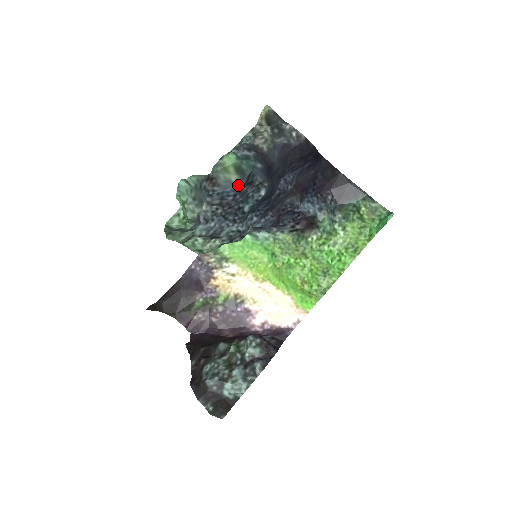
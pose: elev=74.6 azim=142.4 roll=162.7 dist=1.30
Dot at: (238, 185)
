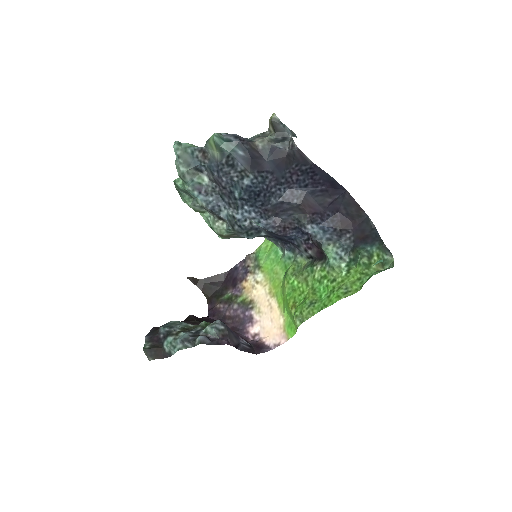
Dot at: (218, 162)
